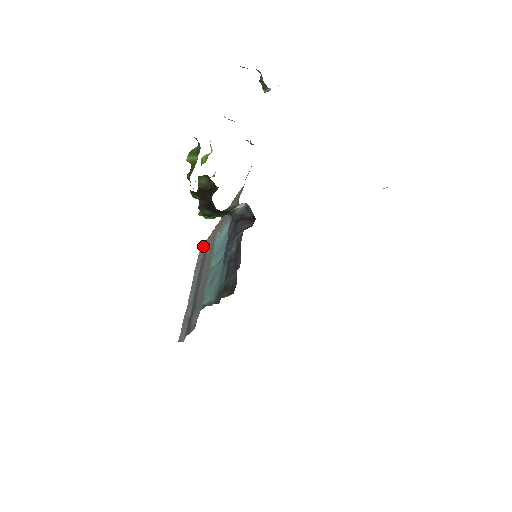
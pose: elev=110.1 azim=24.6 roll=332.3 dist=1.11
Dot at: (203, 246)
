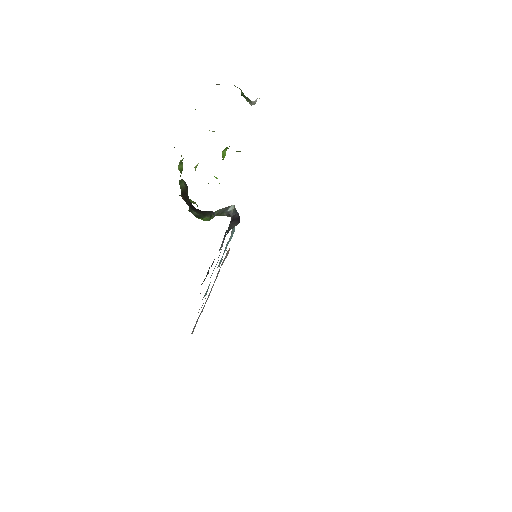
Dot at: (228, 252)
